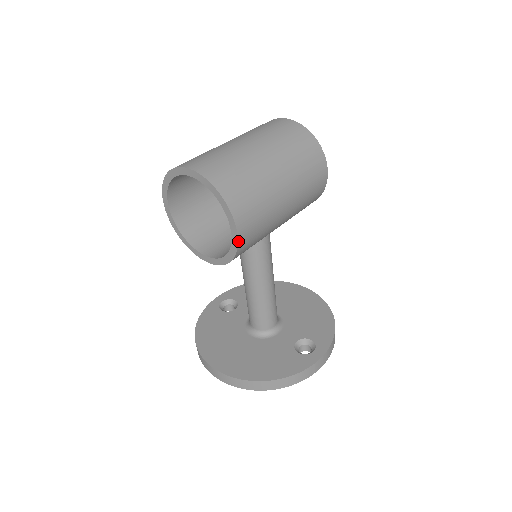
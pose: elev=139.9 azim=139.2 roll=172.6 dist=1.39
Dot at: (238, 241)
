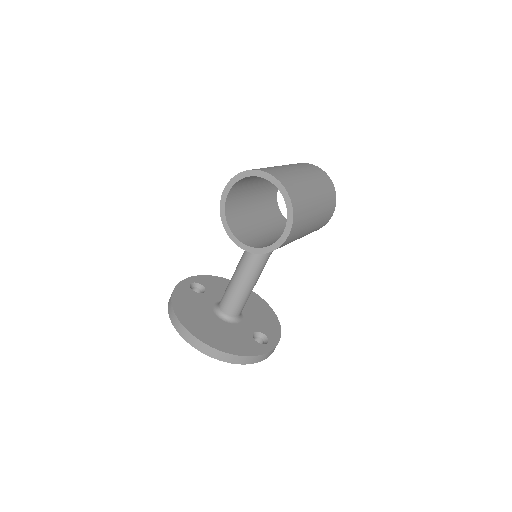
Dot at: (285, 241)
